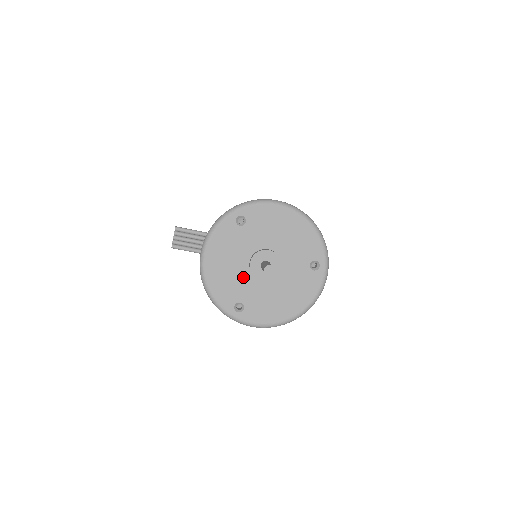
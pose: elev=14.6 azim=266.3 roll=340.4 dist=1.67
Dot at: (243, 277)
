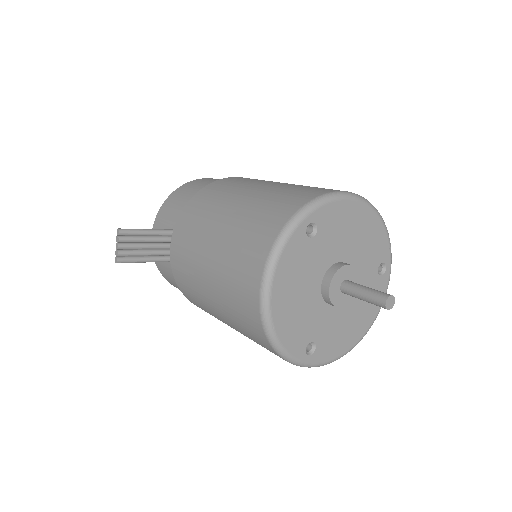
Dot at: (314, 308)
